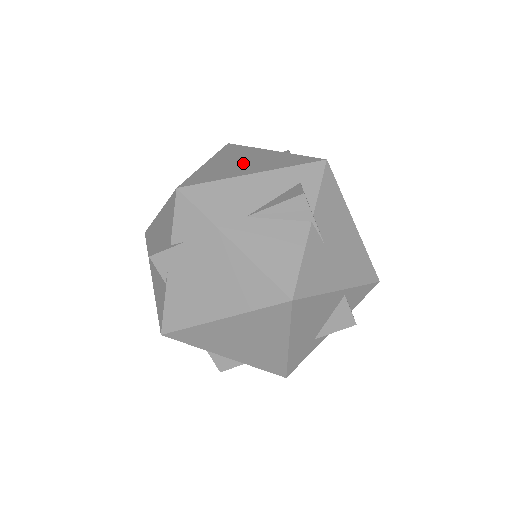
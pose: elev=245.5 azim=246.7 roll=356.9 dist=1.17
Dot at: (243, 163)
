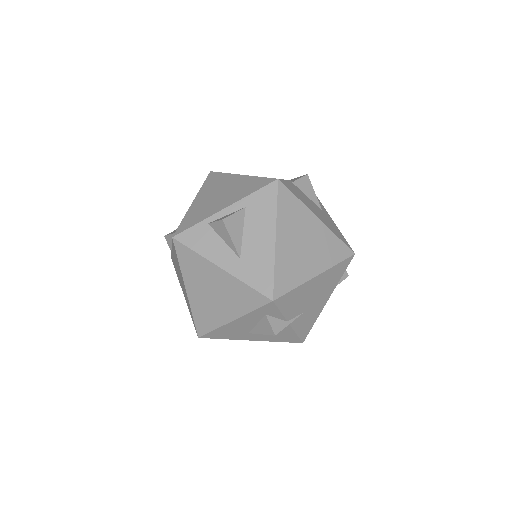
Dot at: (214, 298)
